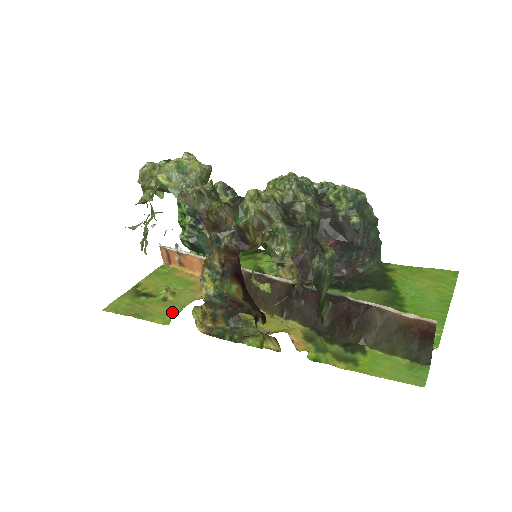
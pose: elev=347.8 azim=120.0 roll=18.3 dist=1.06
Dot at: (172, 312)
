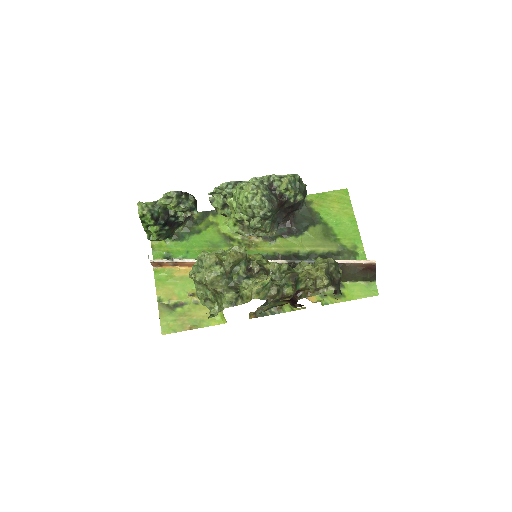
Dot at: occluded
